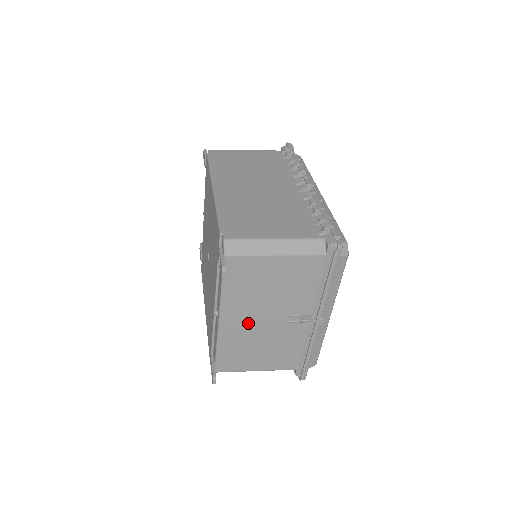
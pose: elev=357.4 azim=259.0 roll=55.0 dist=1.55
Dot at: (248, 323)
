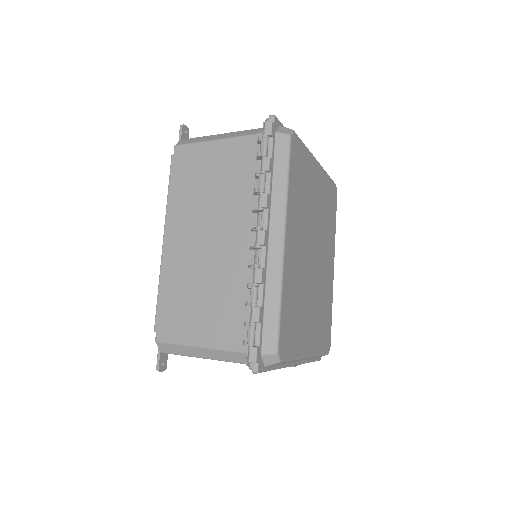
Dot at: occluded
